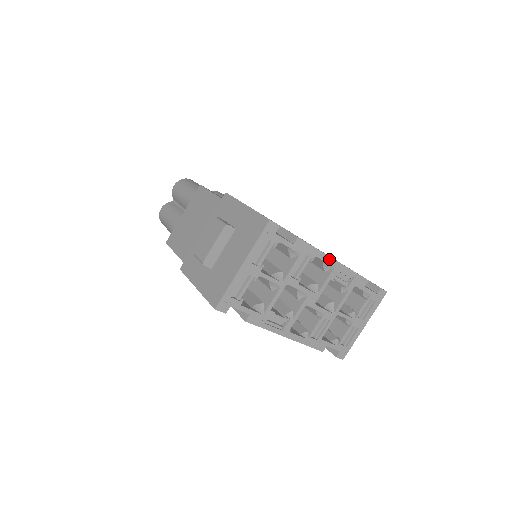
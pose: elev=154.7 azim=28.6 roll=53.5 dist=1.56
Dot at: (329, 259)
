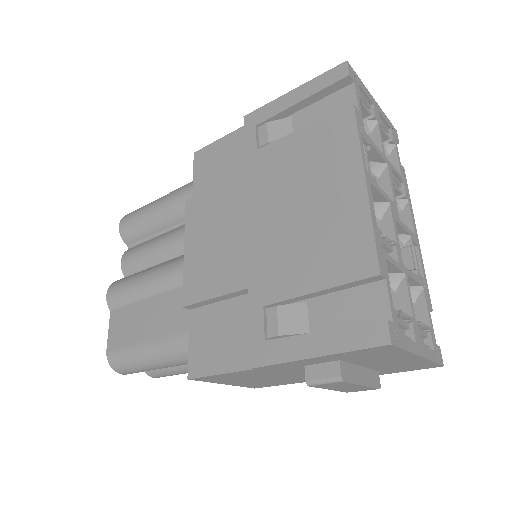
Dot at: (414, 222)
